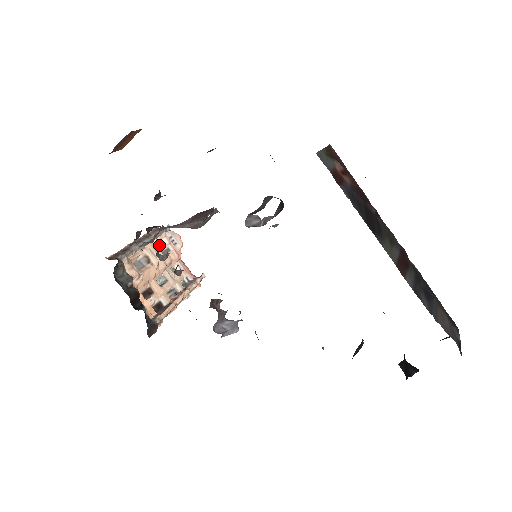
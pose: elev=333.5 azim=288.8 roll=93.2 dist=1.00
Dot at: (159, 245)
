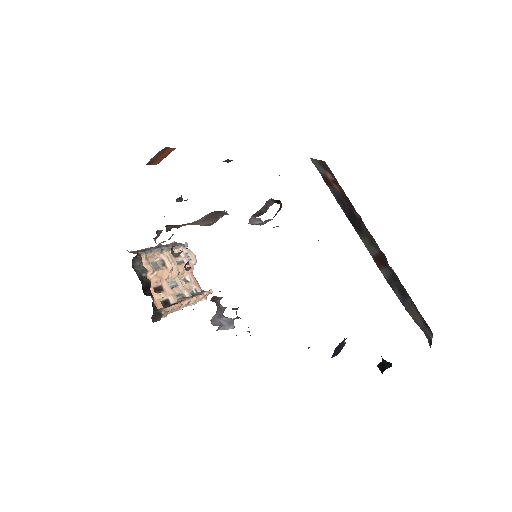
Dot at: occluded
